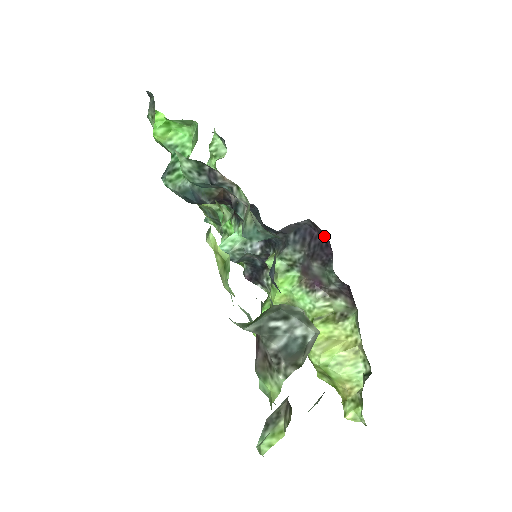
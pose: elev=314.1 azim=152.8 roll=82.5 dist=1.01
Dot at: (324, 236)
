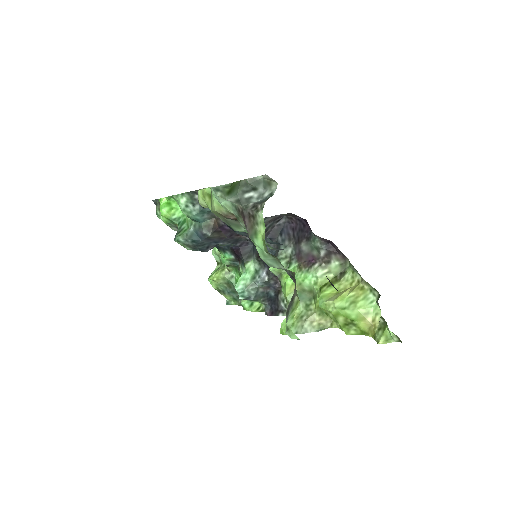
Dot at: (300, 221)
